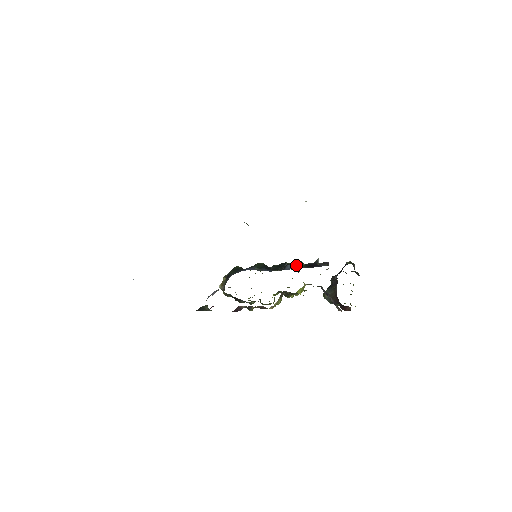
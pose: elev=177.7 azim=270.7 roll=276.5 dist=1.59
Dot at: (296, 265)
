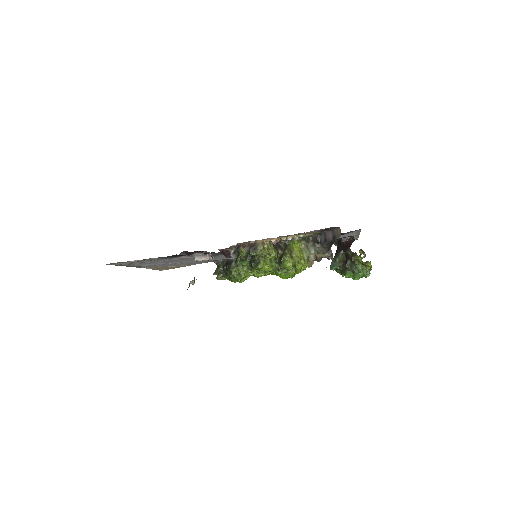
Dot at: occluded
